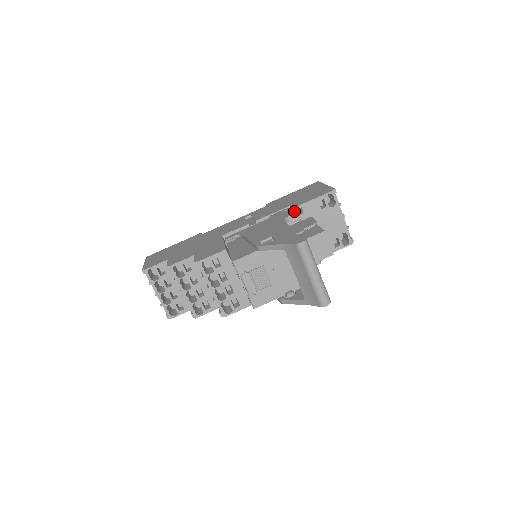
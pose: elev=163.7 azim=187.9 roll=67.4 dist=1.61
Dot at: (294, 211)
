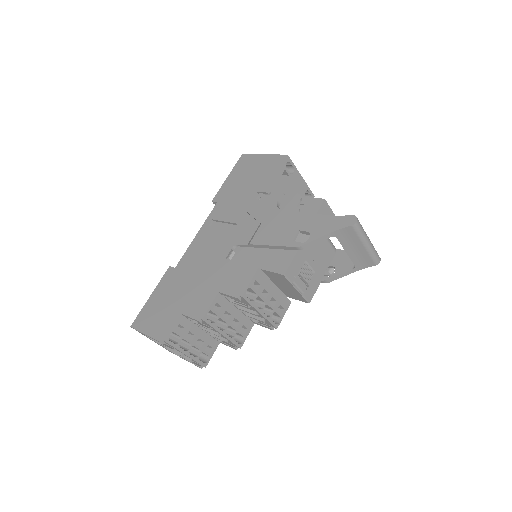
Dot at: (275, 195)
